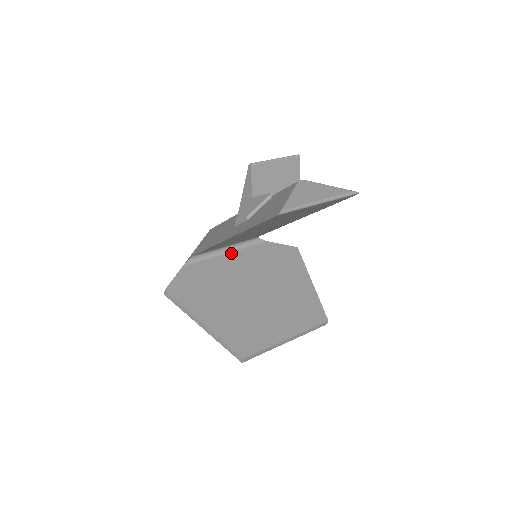
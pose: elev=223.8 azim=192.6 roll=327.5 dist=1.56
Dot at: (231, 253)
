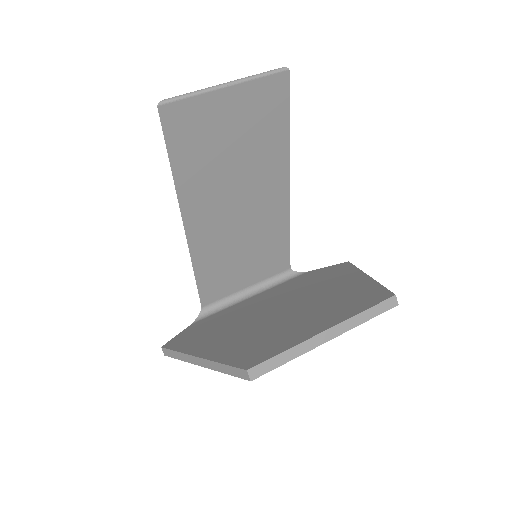
Dot at: (257, 295)
